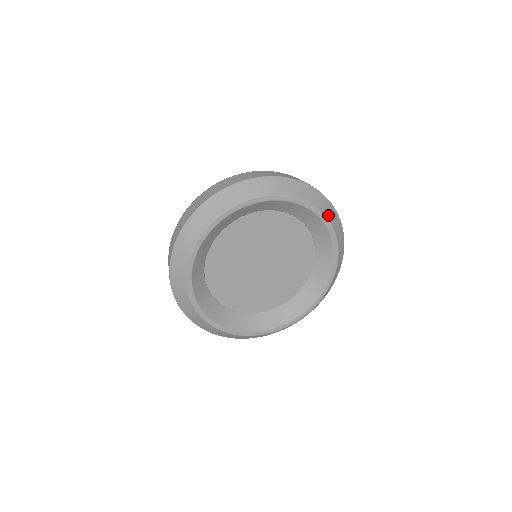
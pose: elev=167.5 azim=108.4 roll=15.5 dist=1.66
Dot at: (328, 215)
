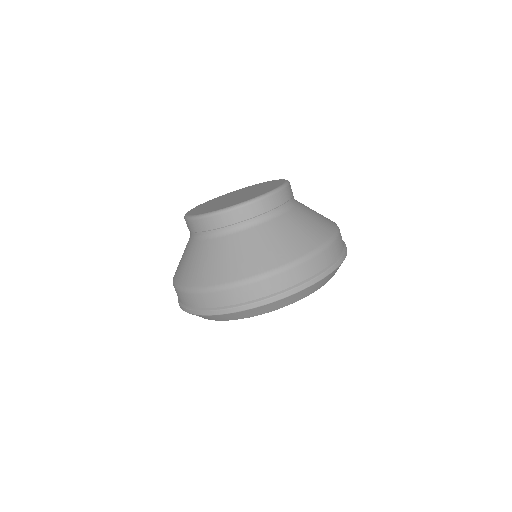
Dot at: occluded
